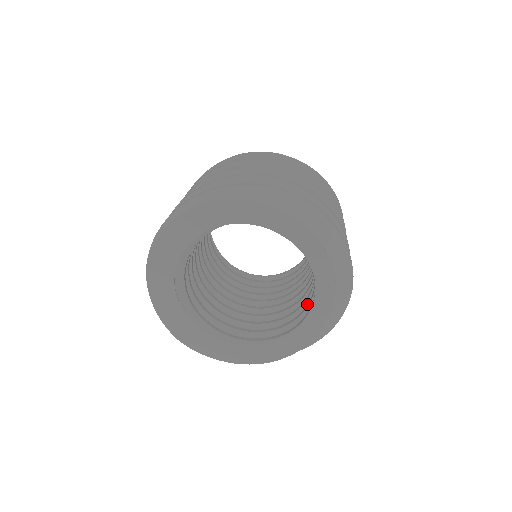
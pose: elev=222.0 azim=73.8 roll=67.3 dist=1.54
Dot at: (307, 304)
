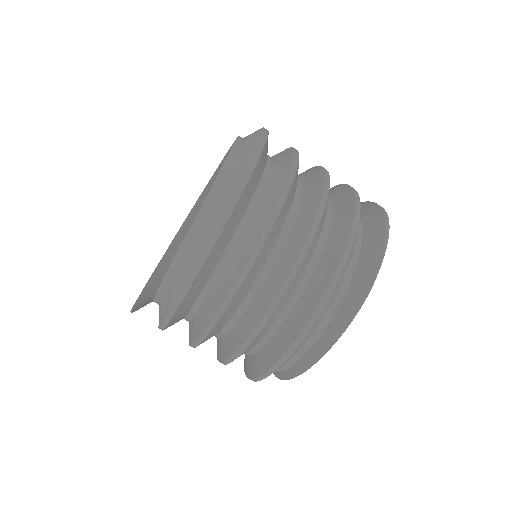
Dot at: occluded
